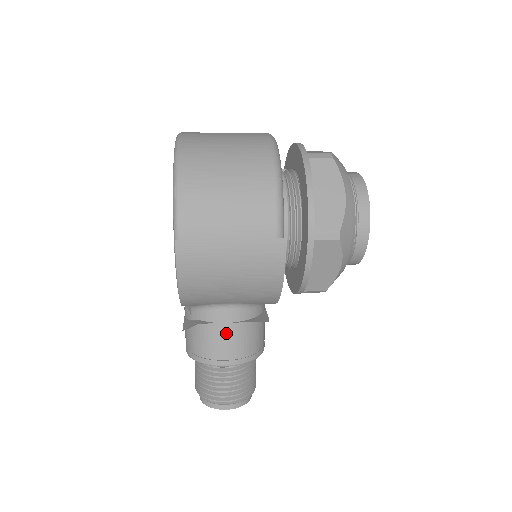
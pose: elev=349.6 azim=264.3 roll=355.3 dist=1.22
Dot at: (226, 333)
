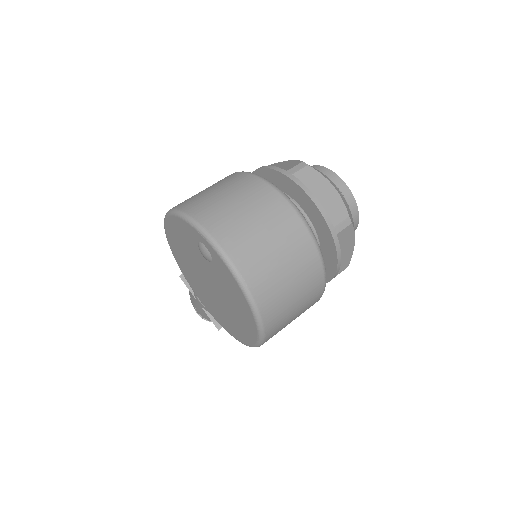
Dot at: occluded
